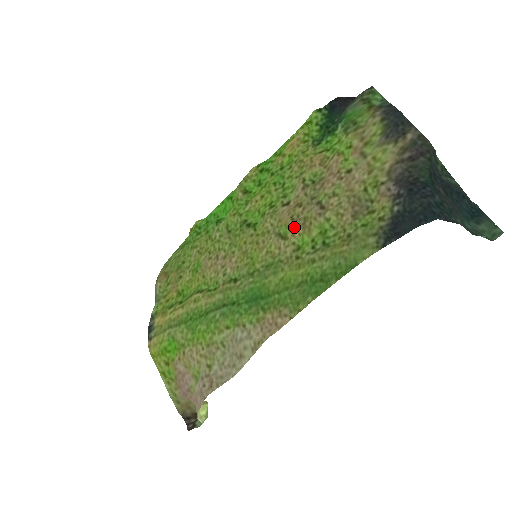
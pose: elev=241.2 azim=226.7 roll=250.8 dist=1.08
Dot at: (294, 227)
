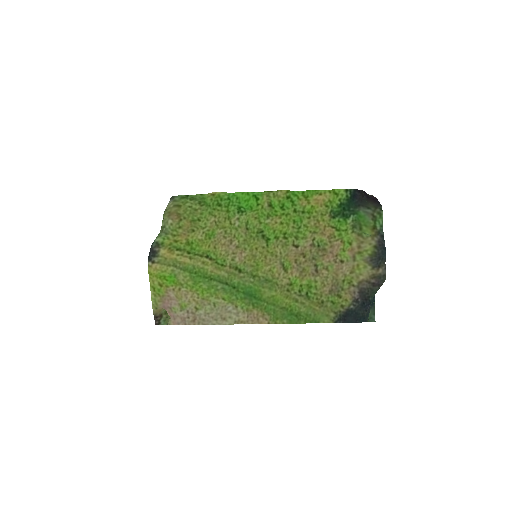
Dot at: (295, 269)
